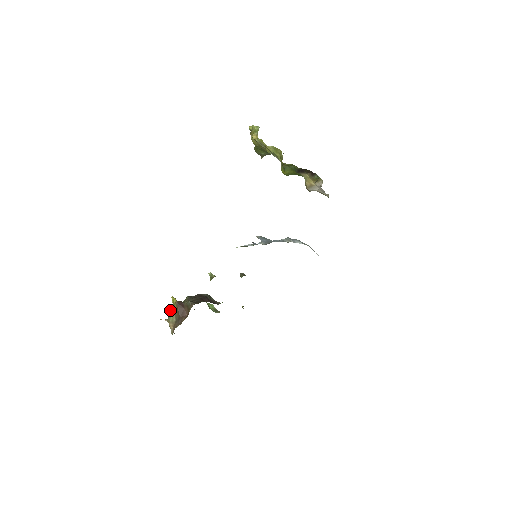
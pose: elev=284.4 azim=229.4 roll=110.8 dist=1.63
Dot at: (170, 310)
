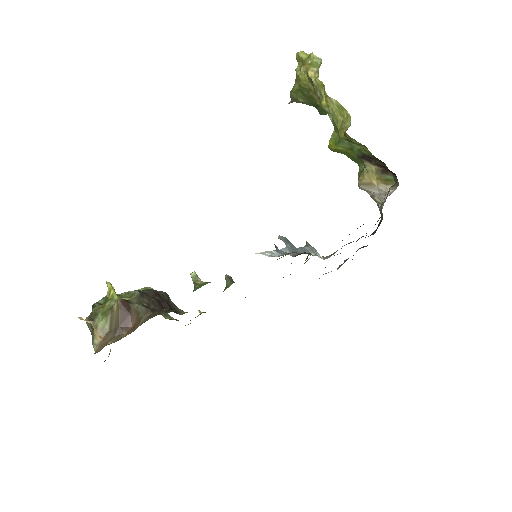
Dot at: (102, 307)
